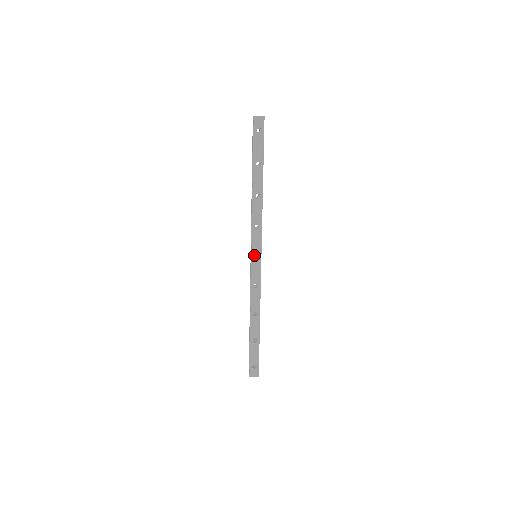
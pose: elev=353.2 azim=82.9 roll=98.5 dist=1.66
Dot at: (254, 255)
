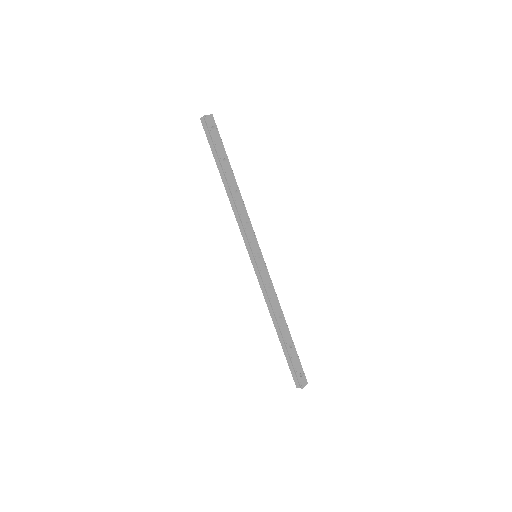
Dot at: (256, 254)
